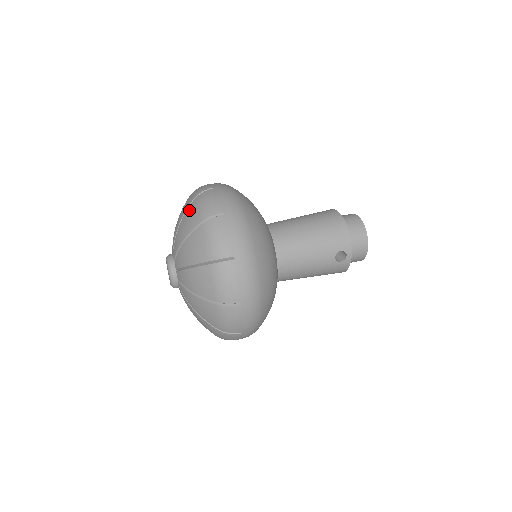
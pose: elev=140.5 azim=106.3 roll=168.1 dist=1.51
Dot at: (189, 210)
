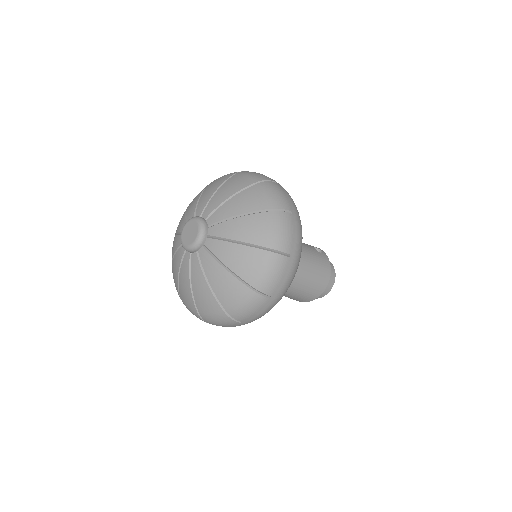
Dot at: occluded
